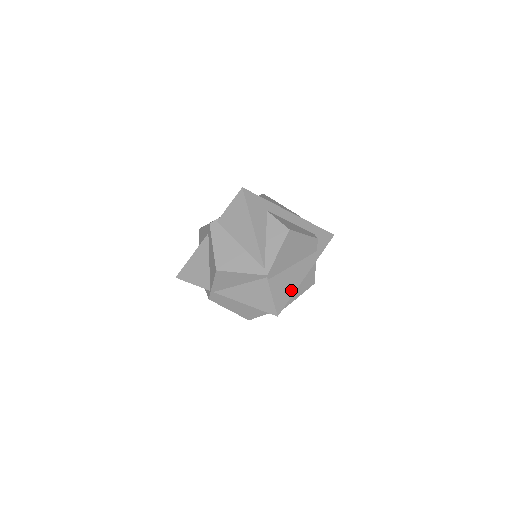
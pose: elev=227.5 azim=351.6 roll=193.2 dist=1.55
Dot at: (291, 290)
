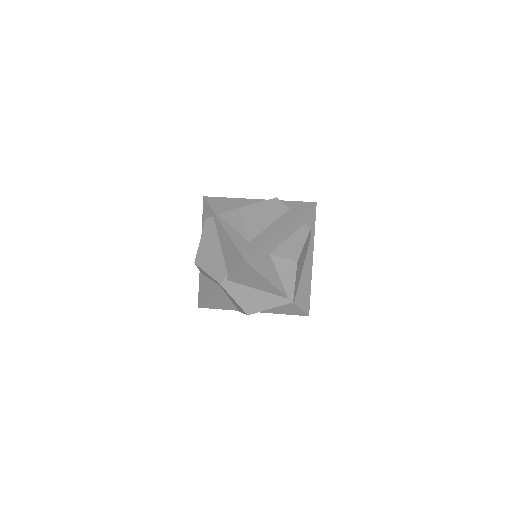
Dot at: (309, 288)
